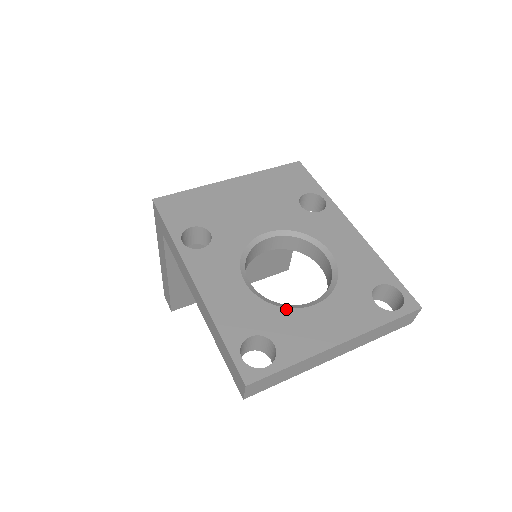
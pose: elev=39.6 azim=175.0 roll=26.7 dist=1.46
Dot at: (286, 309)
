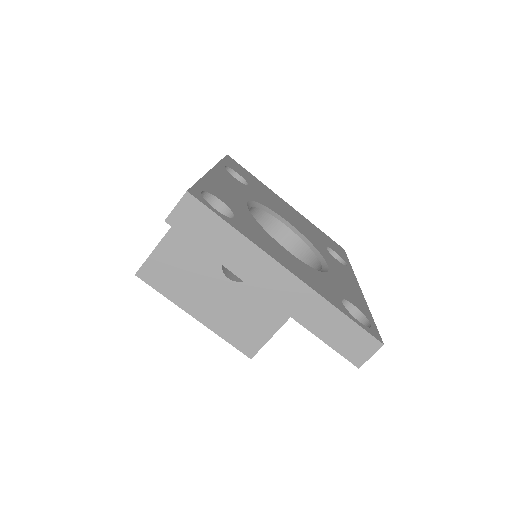
Dot at: occluded
